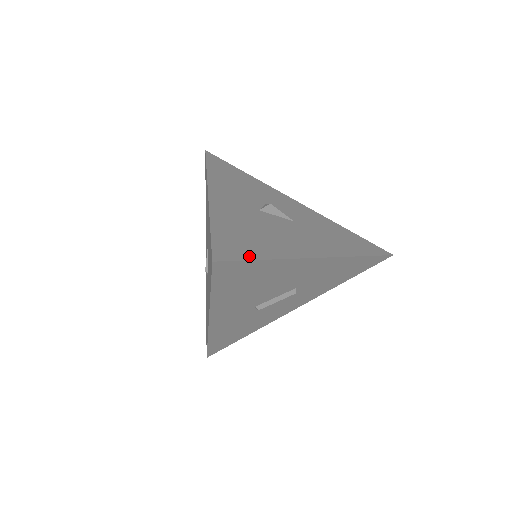
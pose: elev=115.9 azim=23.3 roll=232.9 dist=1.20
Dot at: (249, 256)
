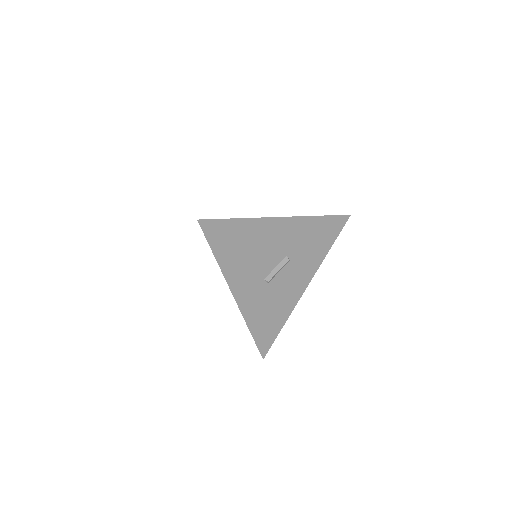
Dot at: (224, 219)
